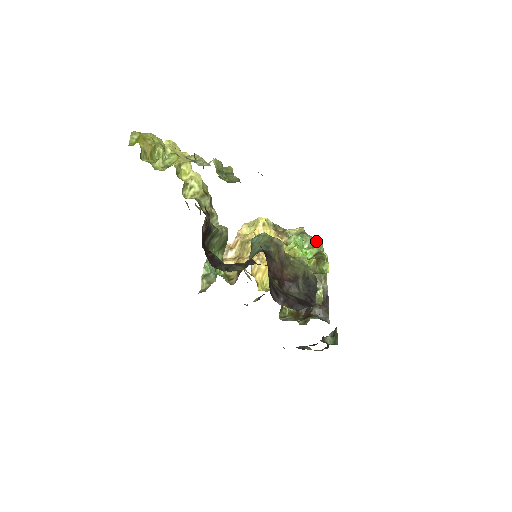
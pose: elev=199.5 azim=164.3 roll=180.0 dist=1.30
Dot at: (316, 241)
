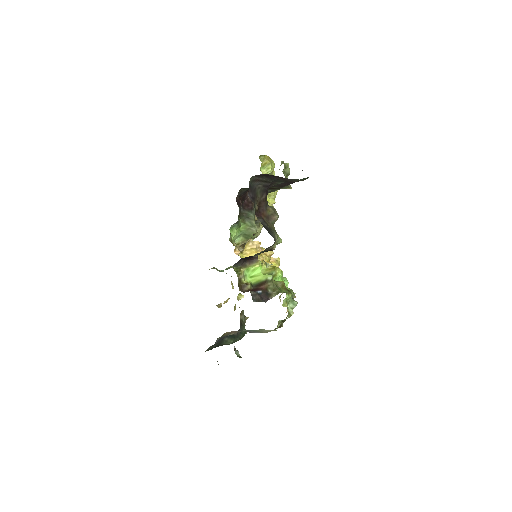
Dot at: (295, 301)
